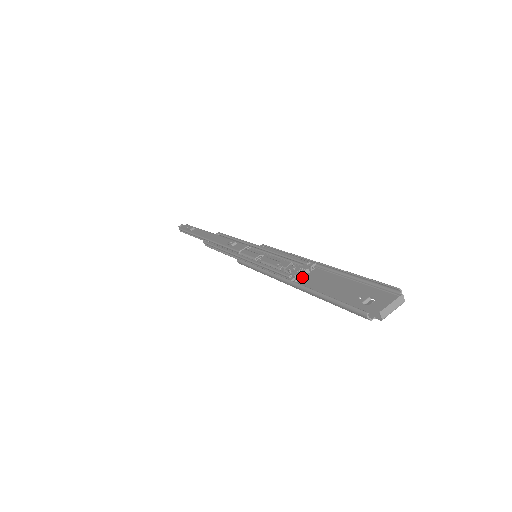
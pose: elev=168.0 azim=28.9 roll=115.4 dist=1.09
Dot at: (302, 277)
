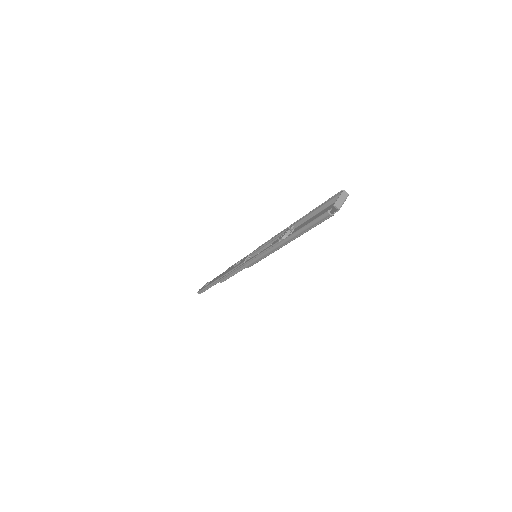
Dot at: occluded
